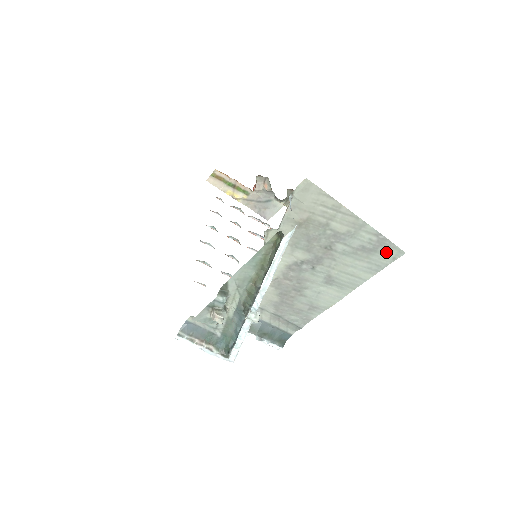
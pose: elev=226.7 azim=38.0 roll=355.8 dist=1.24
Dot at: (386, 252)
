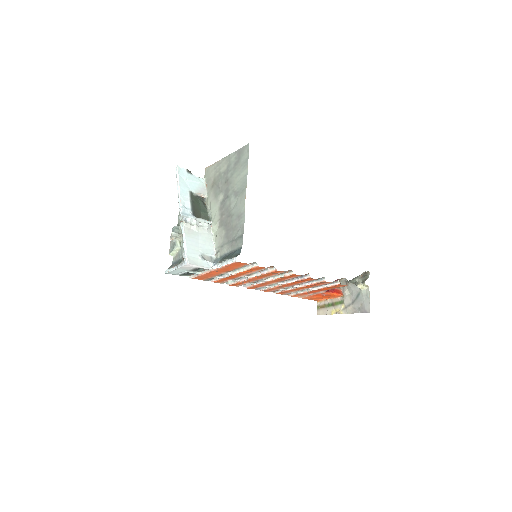
Dot at: (244, 153)
